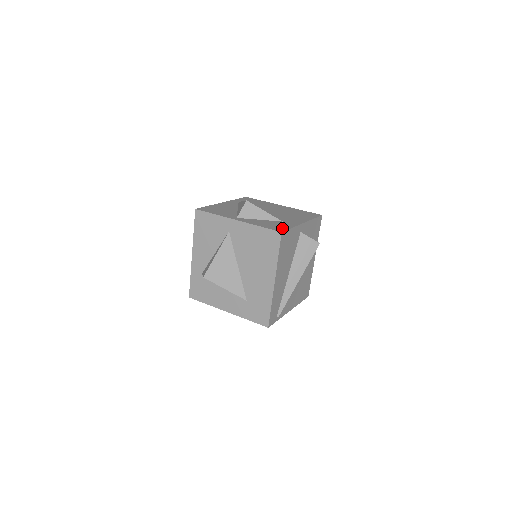
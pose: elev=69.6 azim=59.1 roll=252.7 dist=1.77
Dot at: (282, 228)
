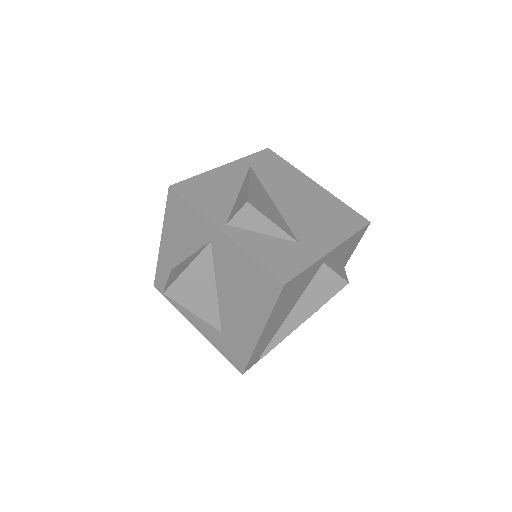
Dot at: (290, 269)
